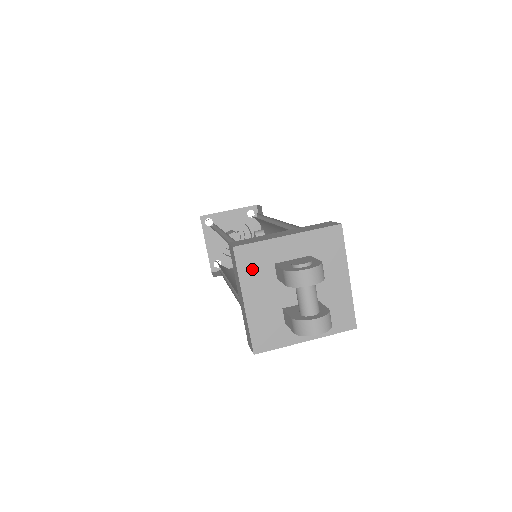
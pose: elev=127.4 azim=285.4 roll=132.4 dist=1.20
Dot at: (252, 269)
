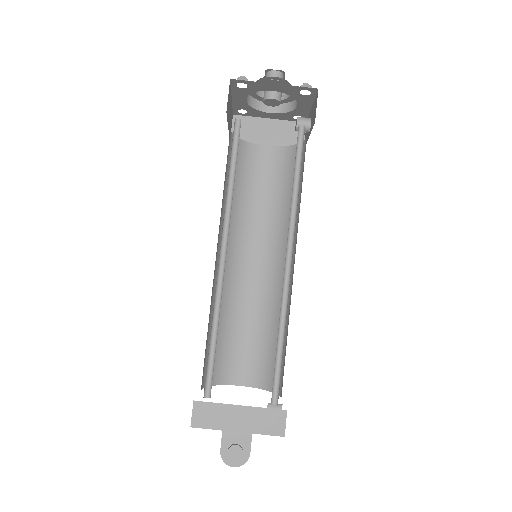
Dot at: occluded
